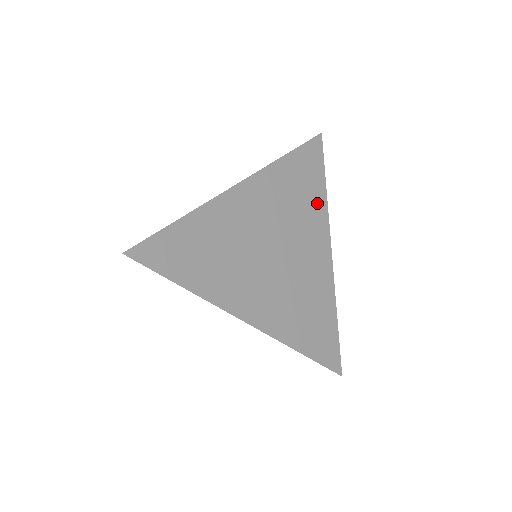
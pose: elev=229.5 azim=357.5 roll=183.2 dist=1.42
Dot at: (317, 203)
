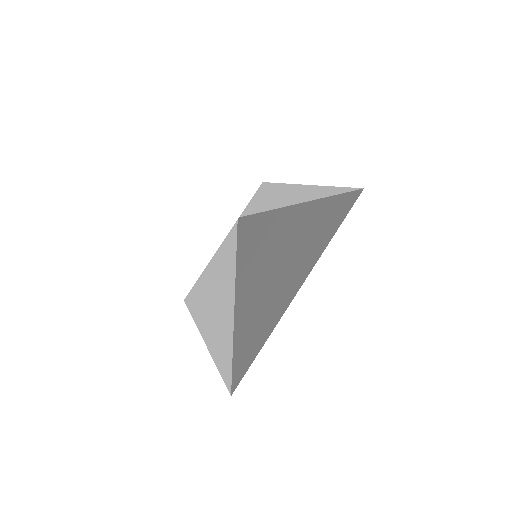
Dot at: (324, 245)
